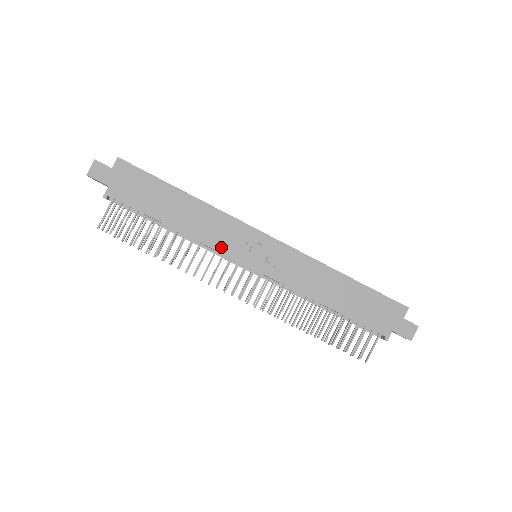
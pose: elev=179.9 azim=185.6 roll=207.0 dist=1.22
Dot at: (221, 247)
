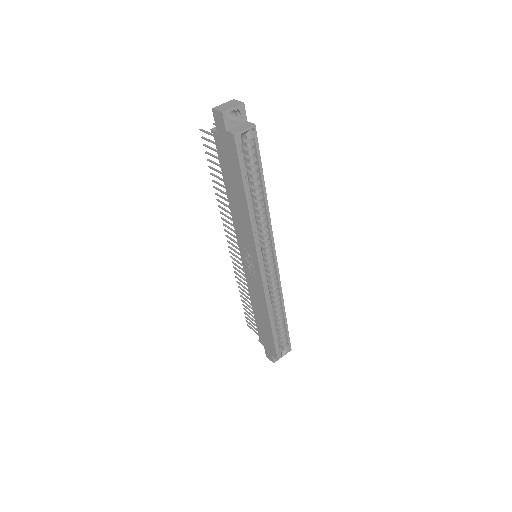
Dot at: (238, 234)
